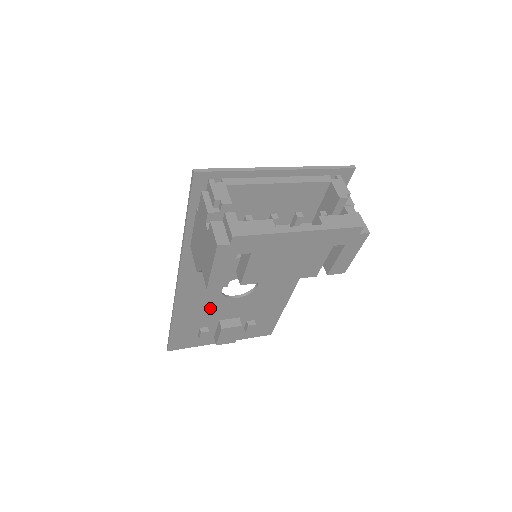
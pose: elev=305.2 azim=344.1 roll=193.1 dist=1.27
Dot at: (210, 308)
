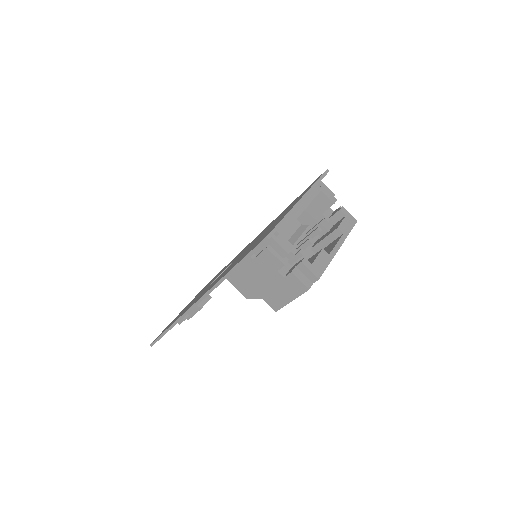
Dot at: occluded
